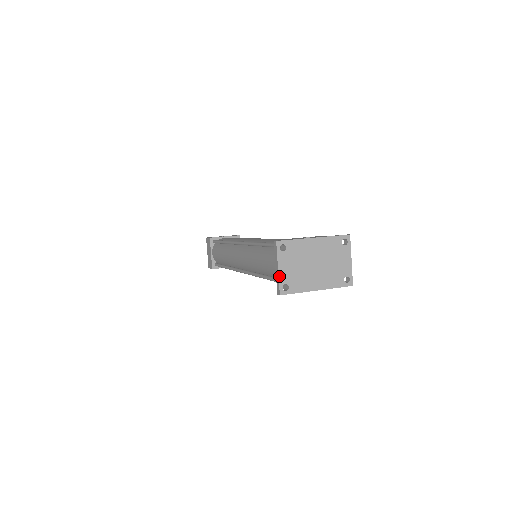
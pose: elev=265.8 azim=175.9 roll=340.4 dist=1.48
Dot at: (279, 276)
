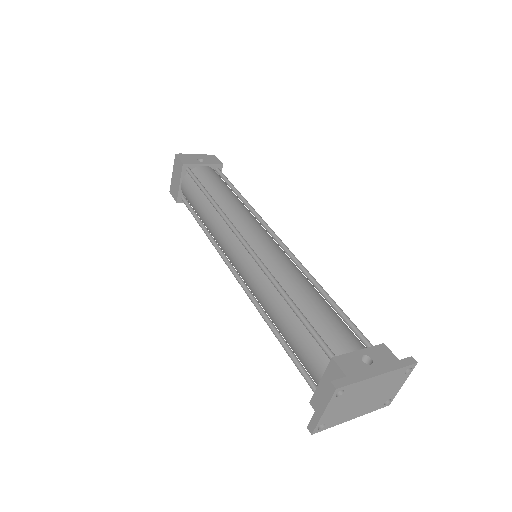
Dot at: (320, 419)
